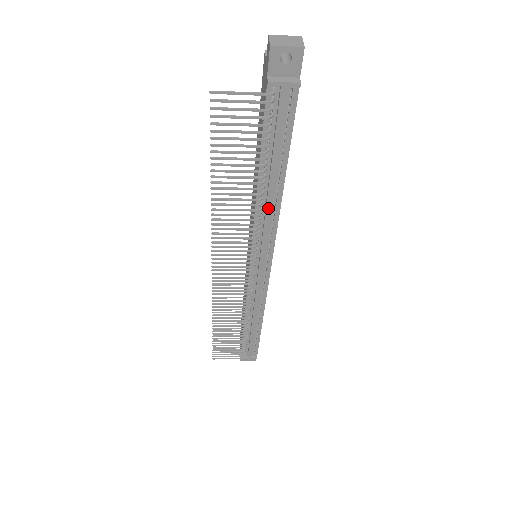
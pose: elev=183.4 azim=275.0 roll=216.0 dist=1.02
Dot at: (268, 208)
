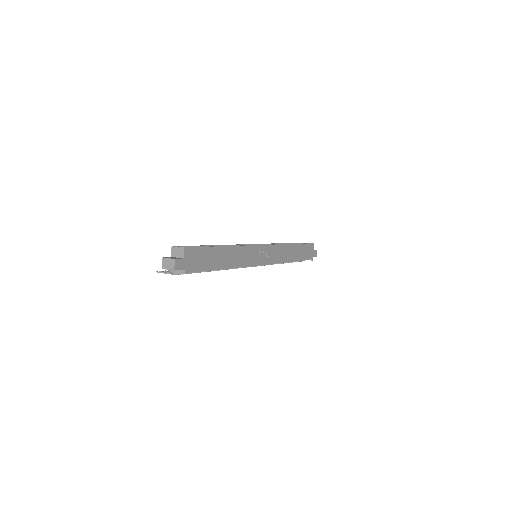
Dot at: (229, 268)
